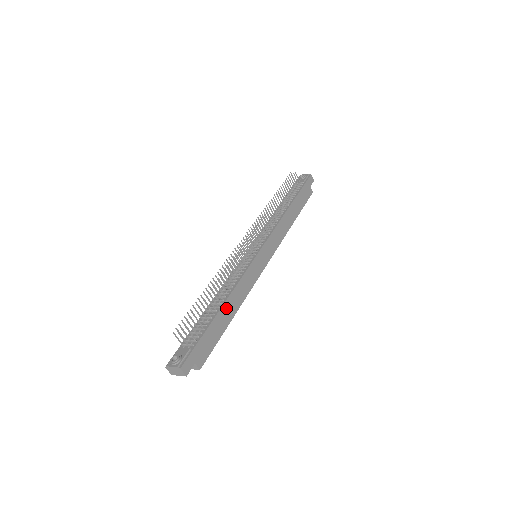
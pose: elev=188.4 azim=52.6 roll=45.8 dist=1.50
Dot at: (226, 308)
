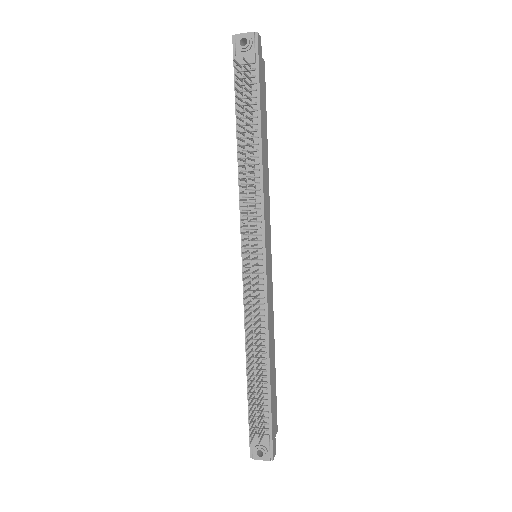
Dot at: (271, 362)
